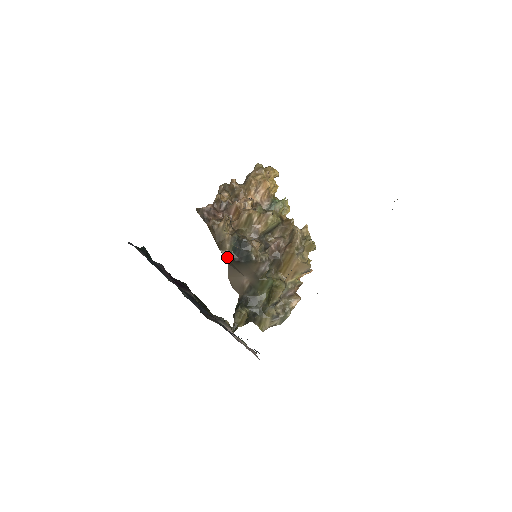
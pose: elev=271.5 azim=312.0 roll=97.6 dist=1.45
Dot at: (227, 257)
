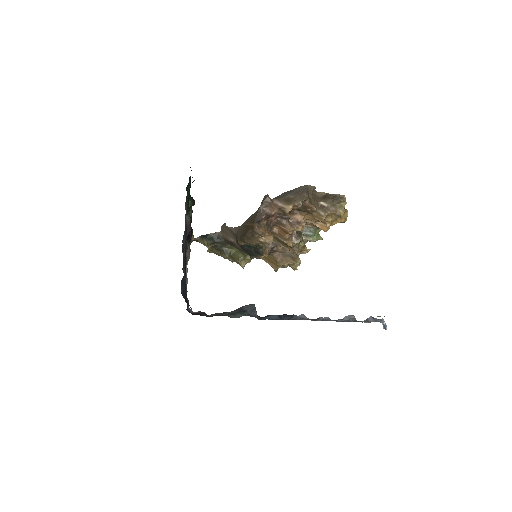
Dot at: (239, 244)
